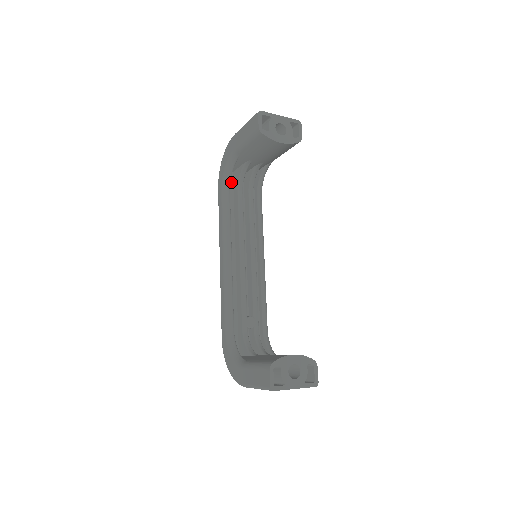
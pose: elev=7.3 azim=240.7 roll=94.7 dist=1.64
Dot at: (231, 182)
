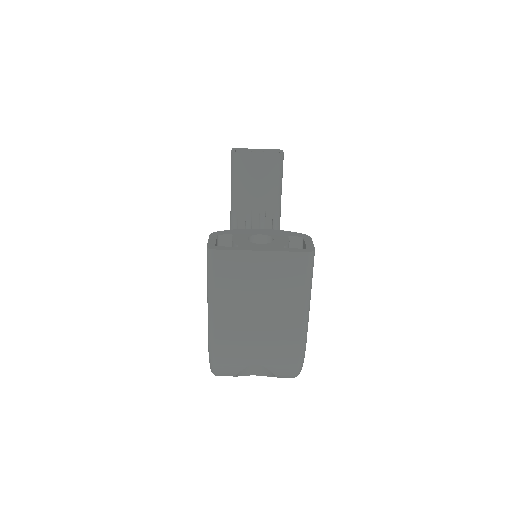
Dot at: occluded
